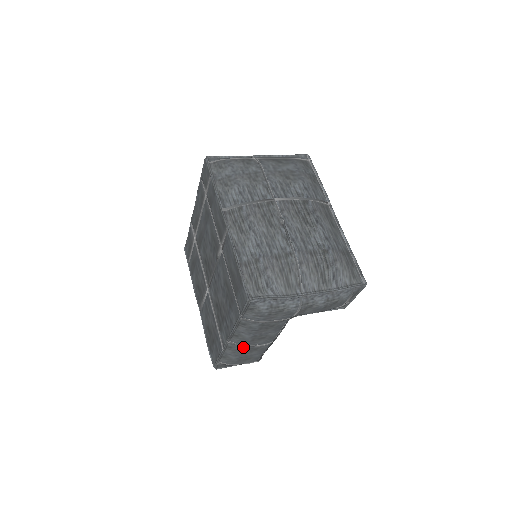
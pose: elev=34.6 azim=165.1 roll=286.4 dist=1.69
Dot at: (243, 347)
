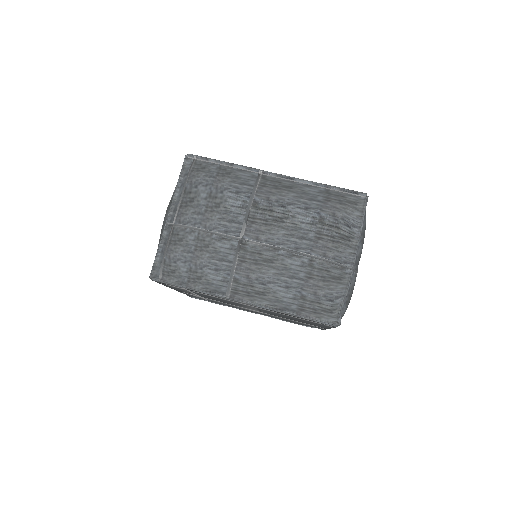
Dot at: occluded
